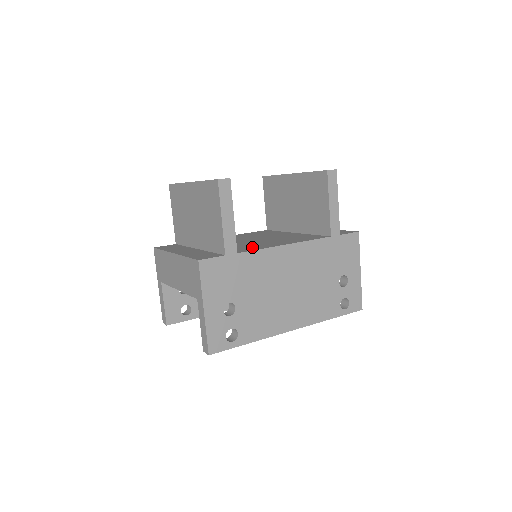
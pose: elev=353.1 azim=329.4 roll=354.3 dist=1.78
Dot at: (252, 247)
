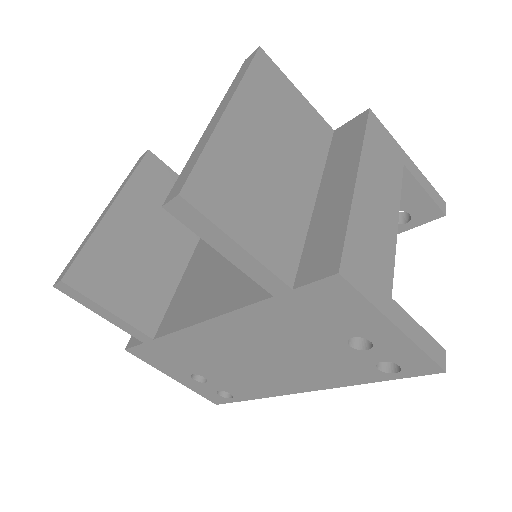
Dot at: (183, 309)
